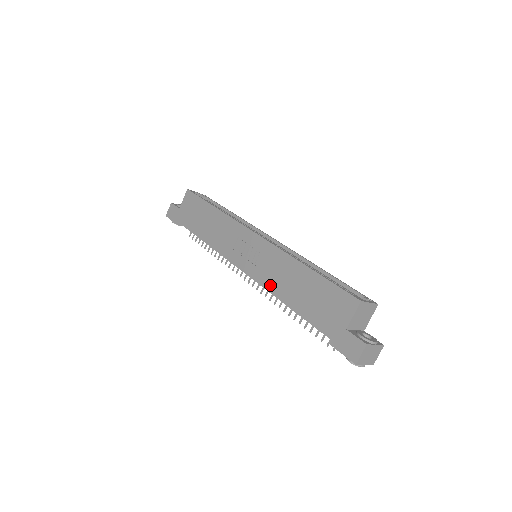
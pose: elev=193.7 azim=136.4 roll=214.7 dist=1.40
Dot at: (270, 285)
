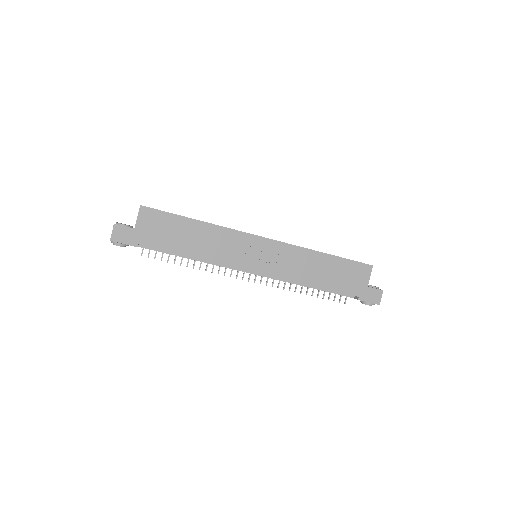
Dot at: (295, 276)
